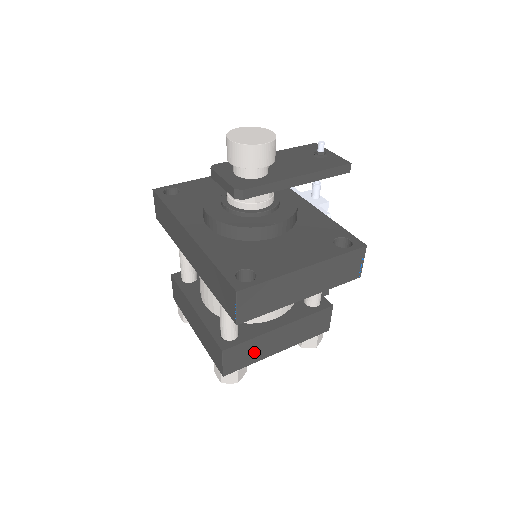
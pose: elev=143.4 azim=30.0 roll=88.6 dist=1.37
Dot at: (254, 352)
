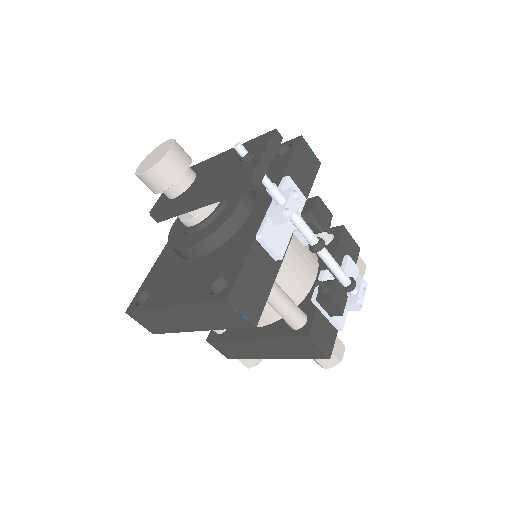
Dot at: (242, 350)
